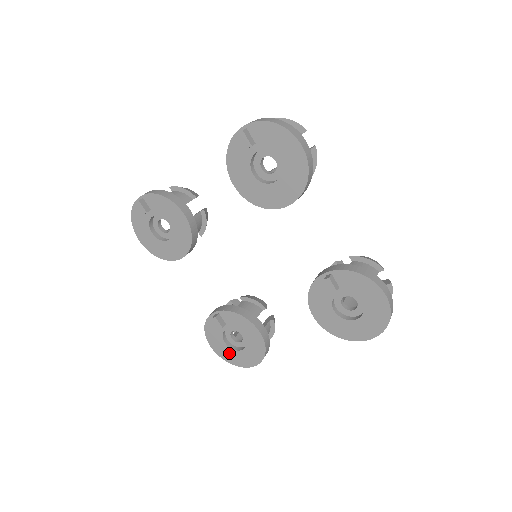
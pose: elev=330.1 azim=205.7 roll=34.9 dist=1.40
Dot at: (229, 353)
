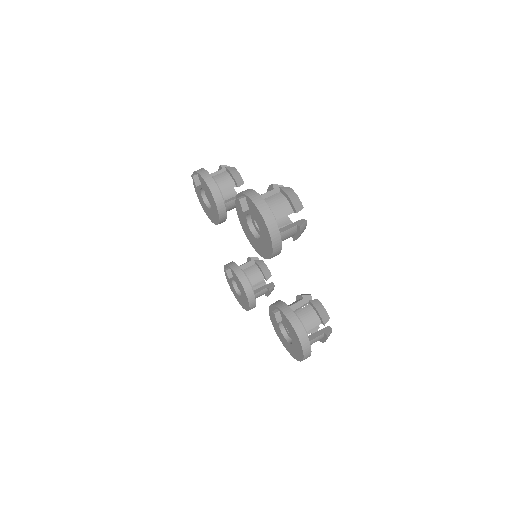
Dot at: (234, 291)
